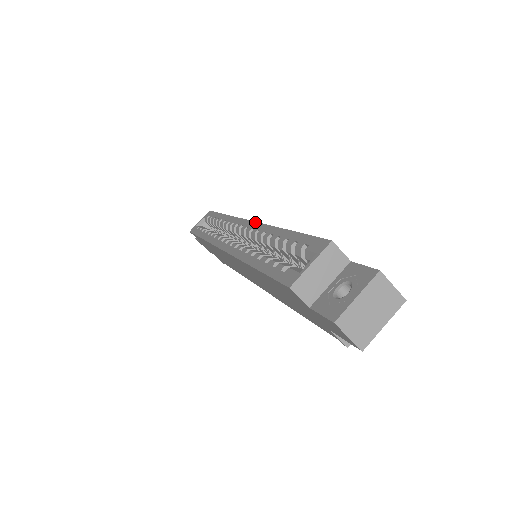
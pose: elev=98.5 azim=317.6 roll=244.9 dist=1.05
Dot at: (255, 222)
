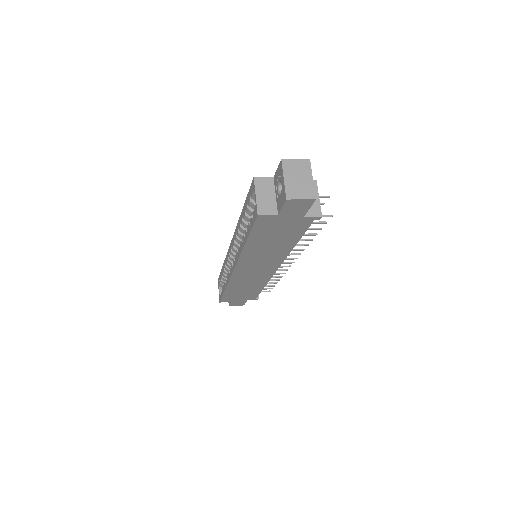
Dot at: (233, 236)
